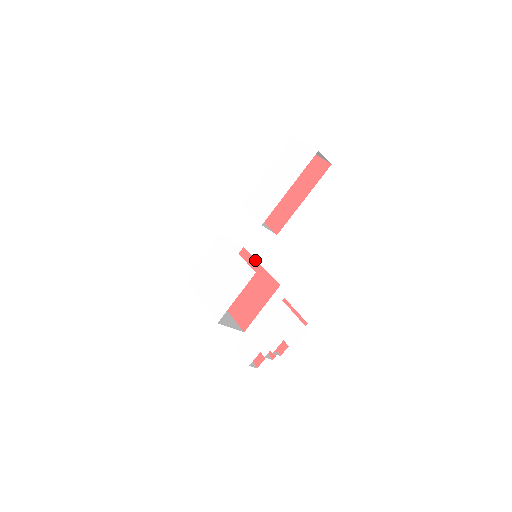
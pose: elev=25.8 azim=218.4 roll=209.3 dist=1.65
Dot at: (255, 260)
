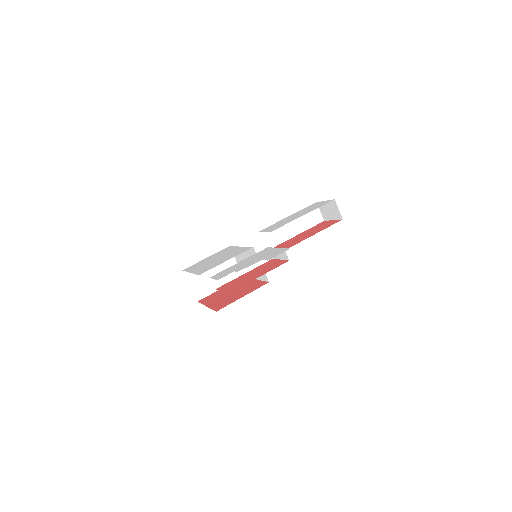
Dot at: occluded
